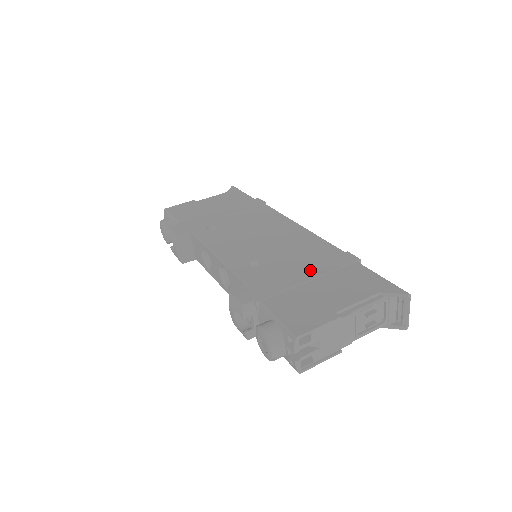
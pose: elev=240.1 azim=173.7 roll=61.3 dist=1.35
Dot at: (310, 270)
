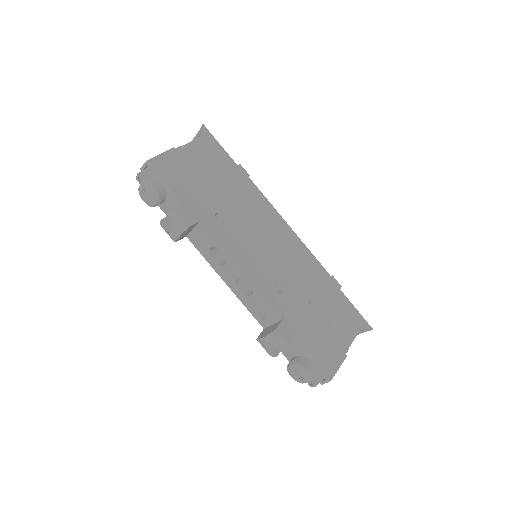
Dot at: (318, 301)
